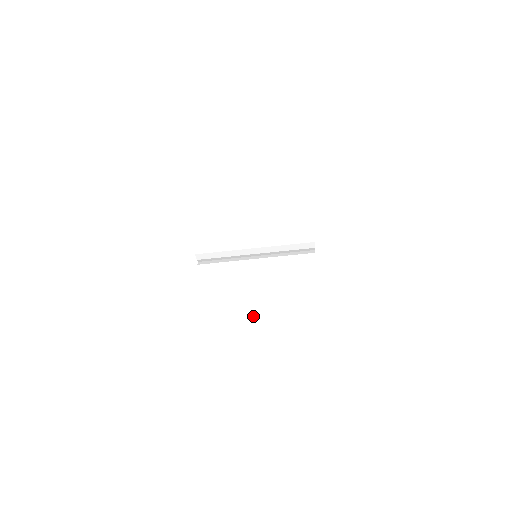
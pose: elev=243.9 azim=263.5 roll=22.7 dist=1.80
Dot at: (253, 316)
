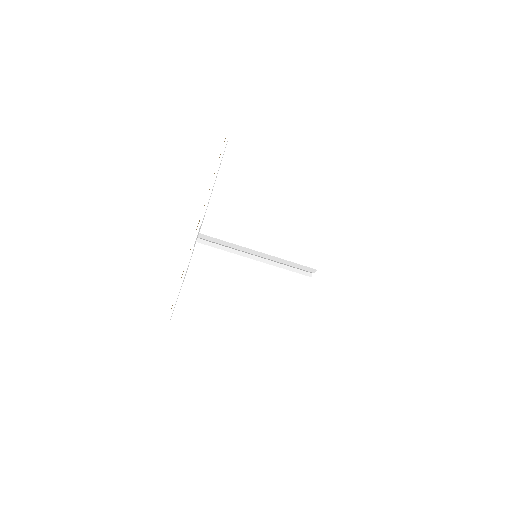
Dot at: (228, 309)
